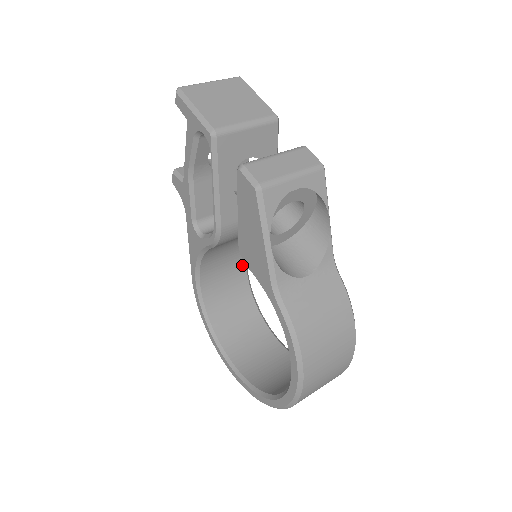
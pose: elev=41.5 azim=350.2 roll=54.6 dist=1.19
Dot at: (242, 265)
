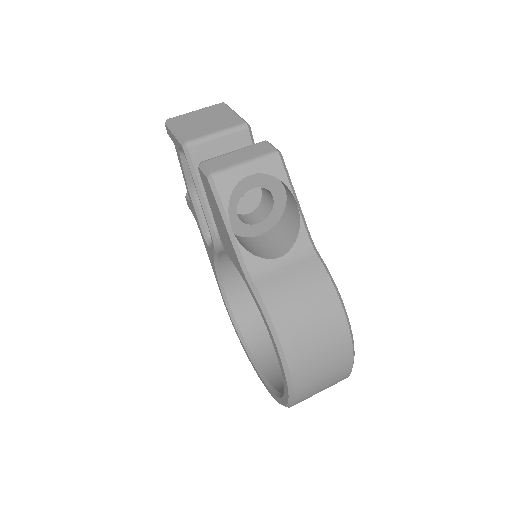
Dot at: occluded
